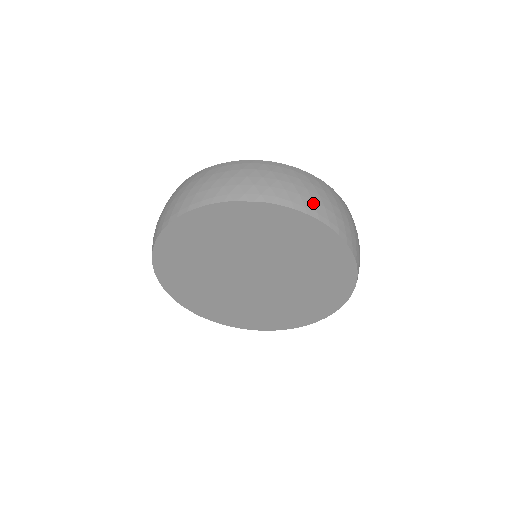
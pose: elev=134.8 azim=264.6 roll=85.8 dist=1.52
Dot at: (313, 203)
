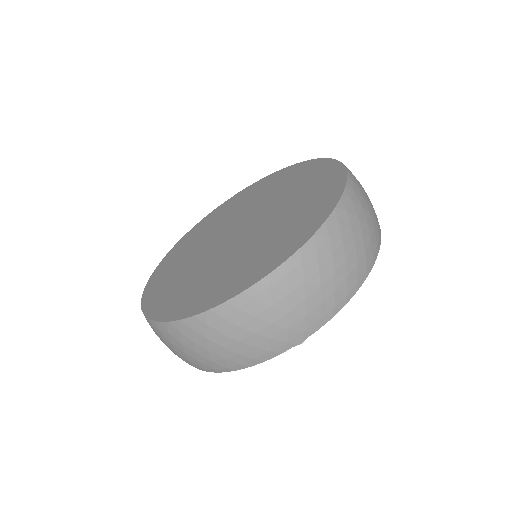
Dot at: (349, 280)
